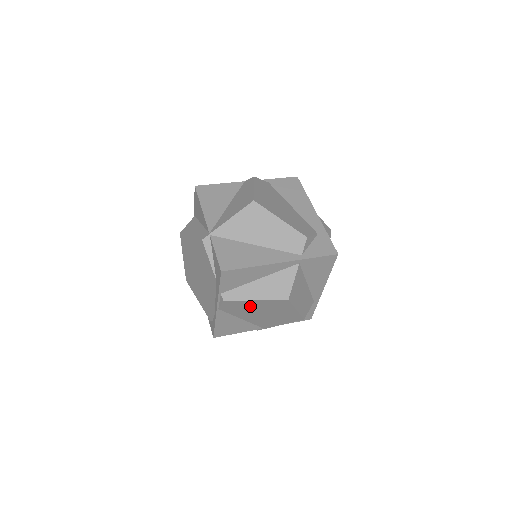
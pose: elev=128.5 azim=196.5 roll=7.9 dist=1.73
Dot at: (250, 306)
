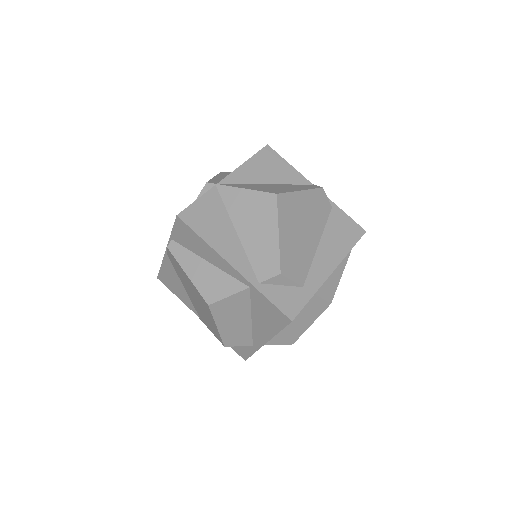
Dot at: (186, 278)
